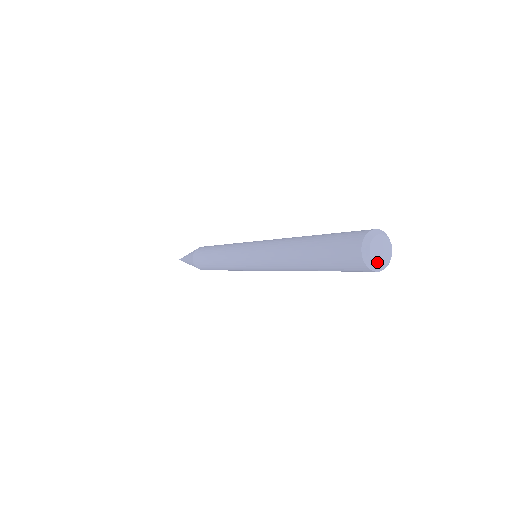
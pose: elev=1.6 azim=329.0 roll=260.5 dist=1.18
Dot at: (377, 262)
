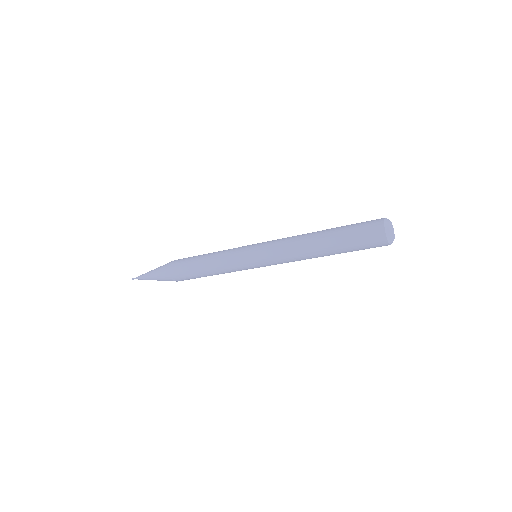
Dot at: (392, 238)
